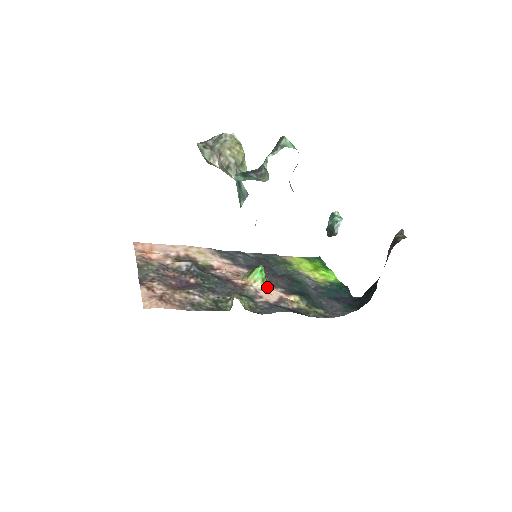
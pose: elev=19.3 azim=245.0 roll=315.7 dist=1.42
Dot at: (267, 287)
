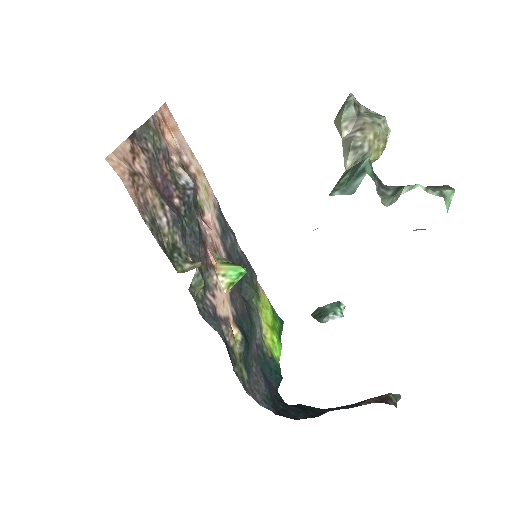
Dot at: (227, 294)
